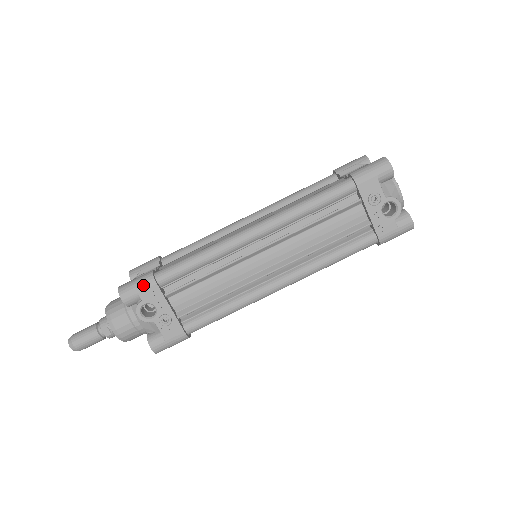
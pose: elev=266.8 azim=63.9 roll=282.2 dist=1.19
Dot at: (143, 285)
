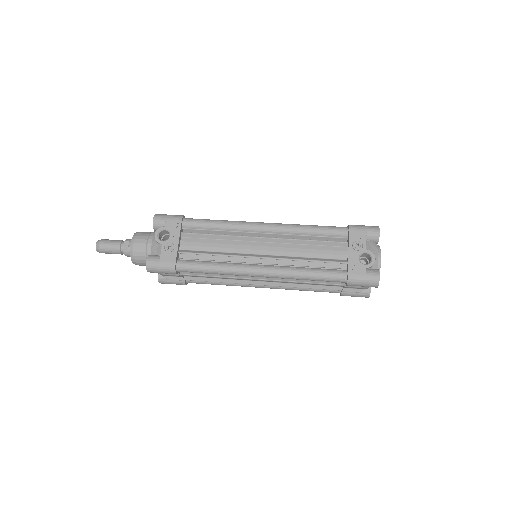
Dot at: (173, 217)
